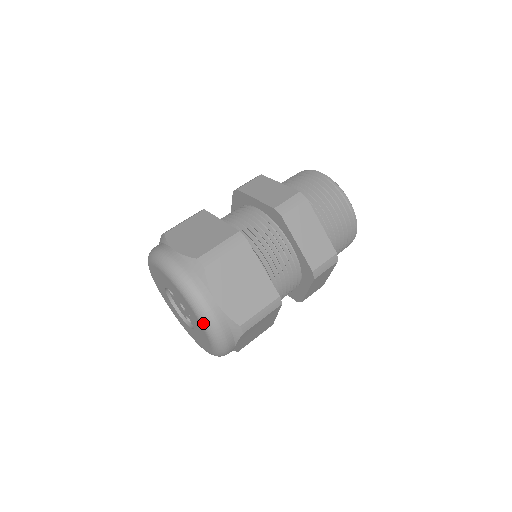
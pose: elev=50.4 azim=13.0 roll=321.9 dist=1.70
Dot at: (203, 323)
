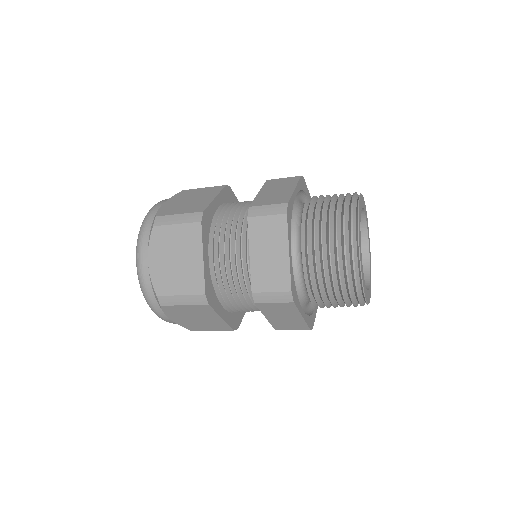
Dot at: occluded
